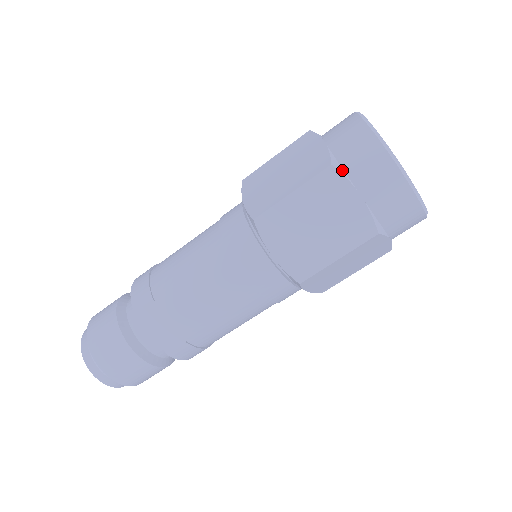
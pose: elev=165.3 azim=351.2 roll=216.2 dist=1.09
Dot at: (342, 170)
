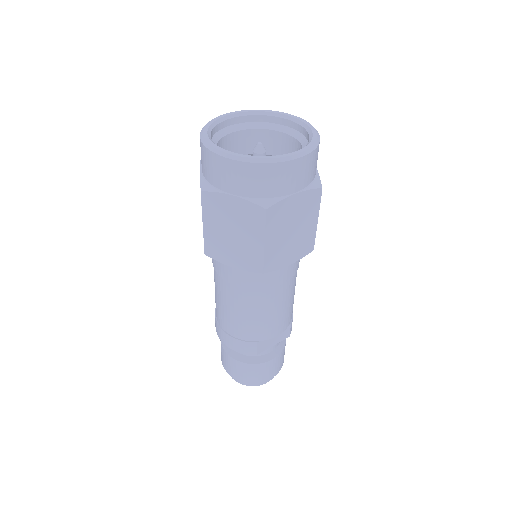
Dot at: (272, 201)
